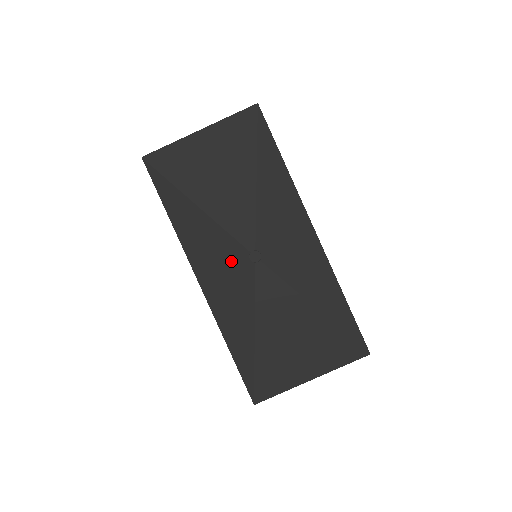
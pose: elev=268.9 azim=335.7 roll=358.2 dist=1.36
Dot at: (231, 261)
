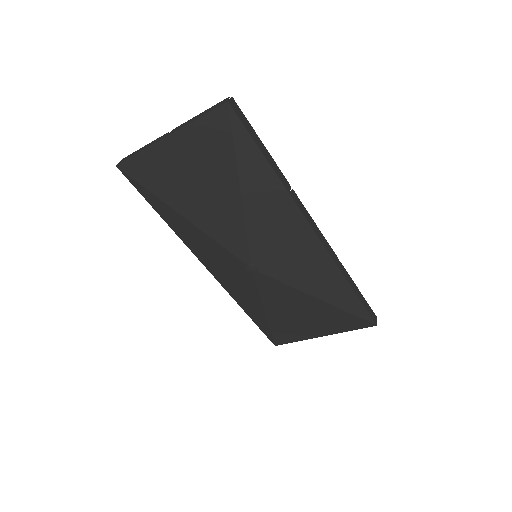
Dot at: (231, 265)
